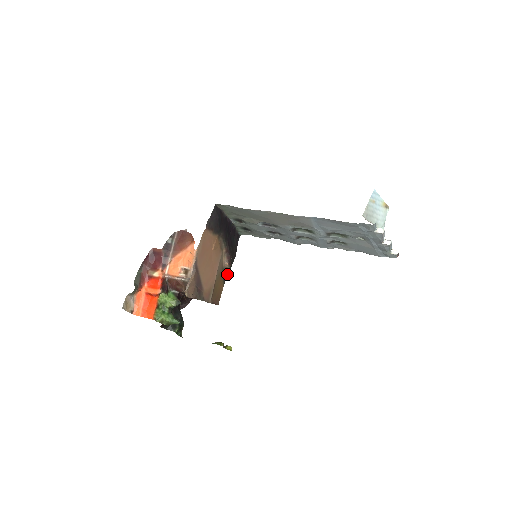
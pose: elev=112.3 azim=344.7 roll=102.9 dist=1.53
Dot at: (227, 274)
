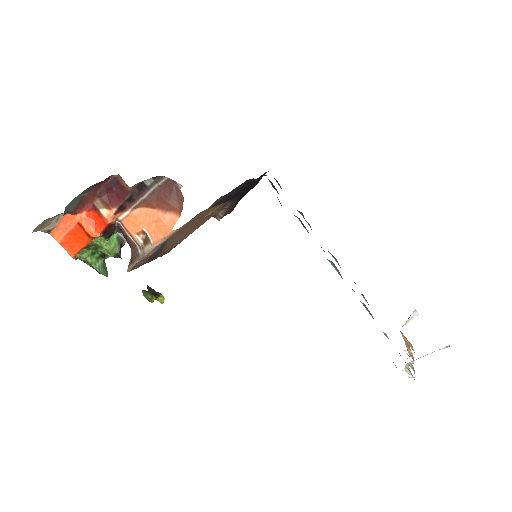
Dot at: occluded
